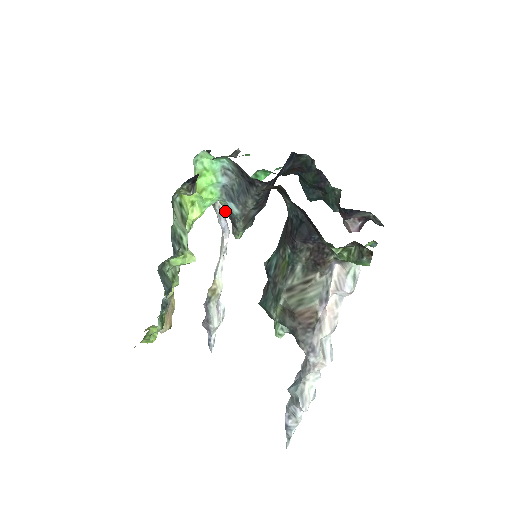
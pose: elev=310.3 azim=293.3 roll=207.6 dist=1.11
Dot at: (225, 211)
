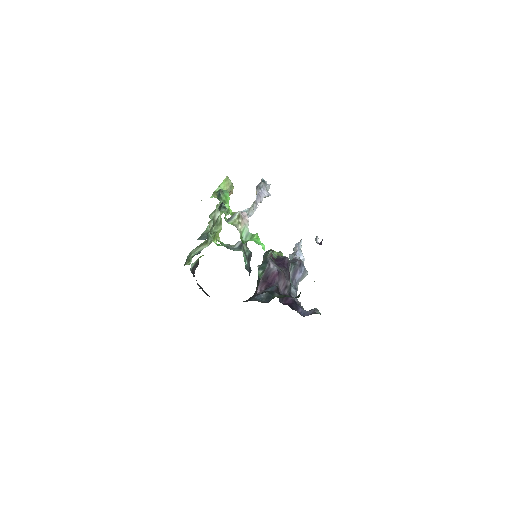
Dot at: occluded
